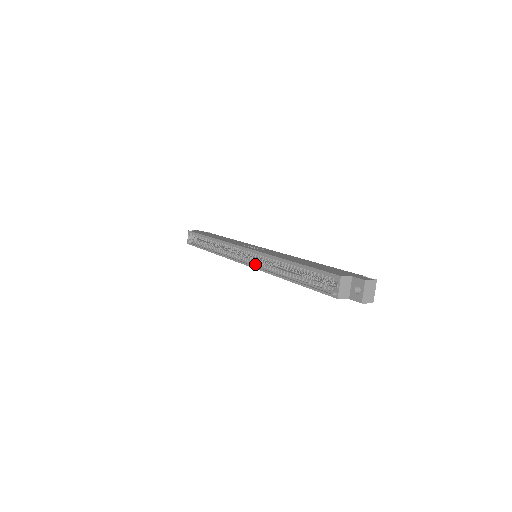
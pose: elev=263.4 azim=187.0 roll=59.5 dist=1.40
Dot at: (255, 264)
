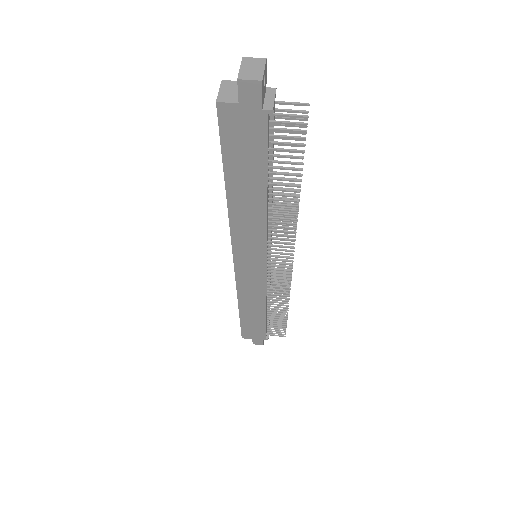
Dot at: (236, 243)
